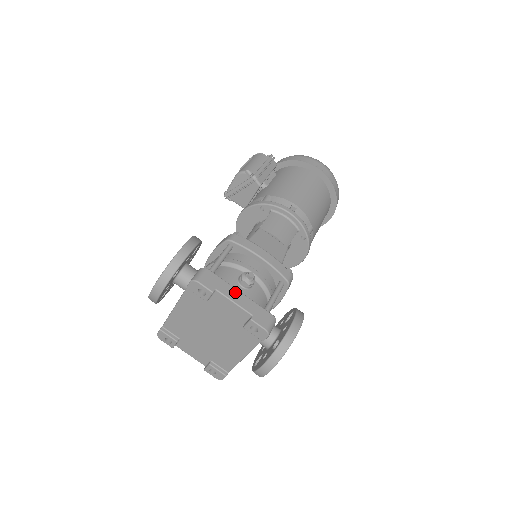
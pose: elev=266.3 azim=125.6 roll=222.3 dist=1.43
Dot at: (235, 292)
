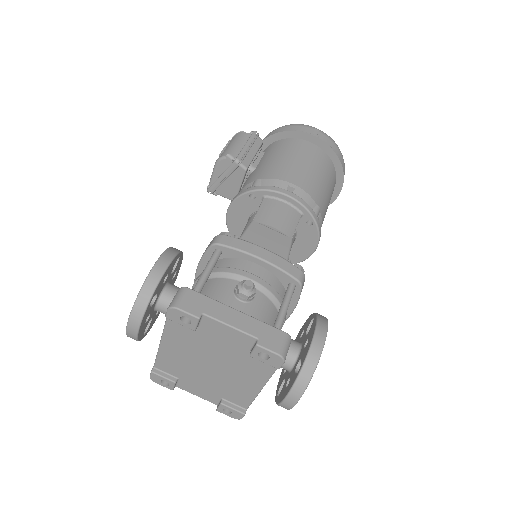
Dot at: (229, 312)
